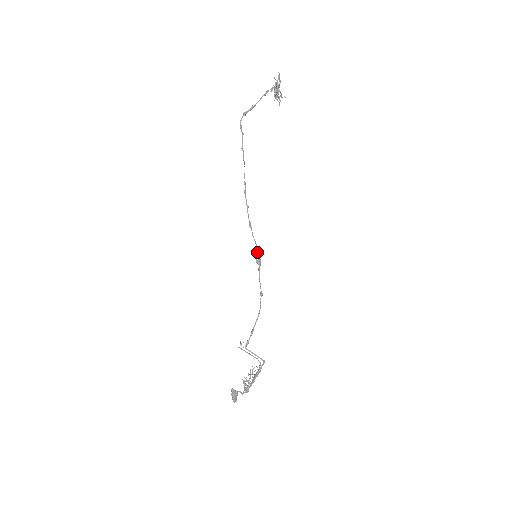
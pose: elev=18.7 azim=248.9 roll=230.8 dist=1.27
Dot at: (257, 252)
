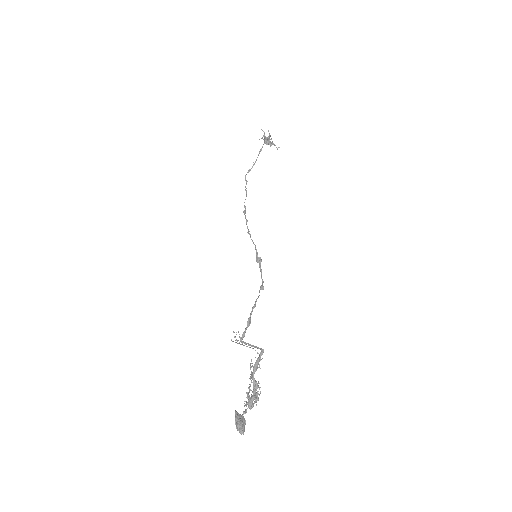
Dot at: (256, 251)
